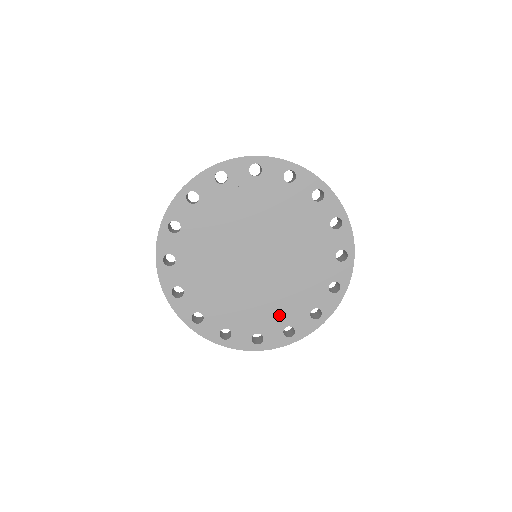
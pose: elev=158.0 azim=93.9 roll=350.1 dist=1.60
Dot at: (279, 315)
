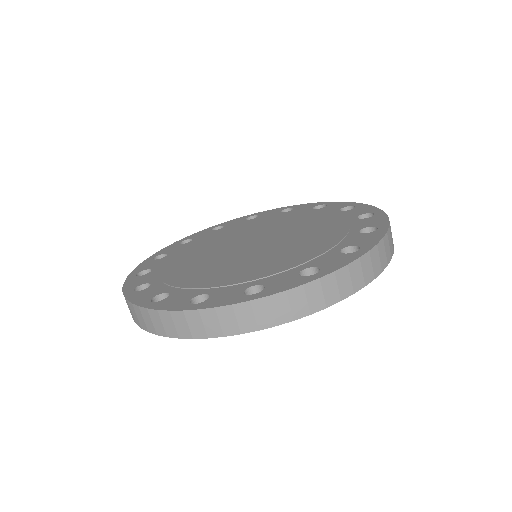
Dot at: (212, 282)
